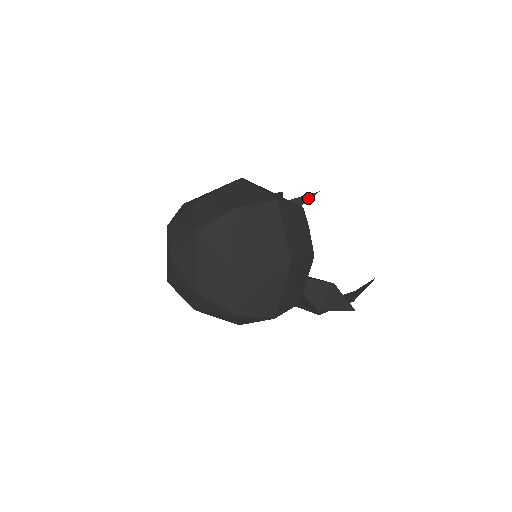
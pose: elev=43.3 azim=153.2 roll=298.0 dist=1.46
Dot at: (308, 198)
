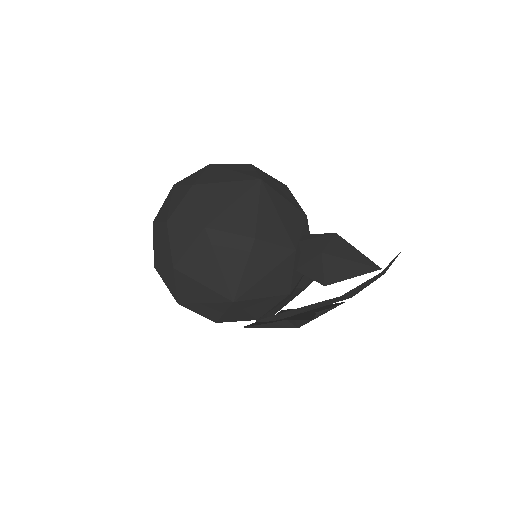
Dot at: occluded
